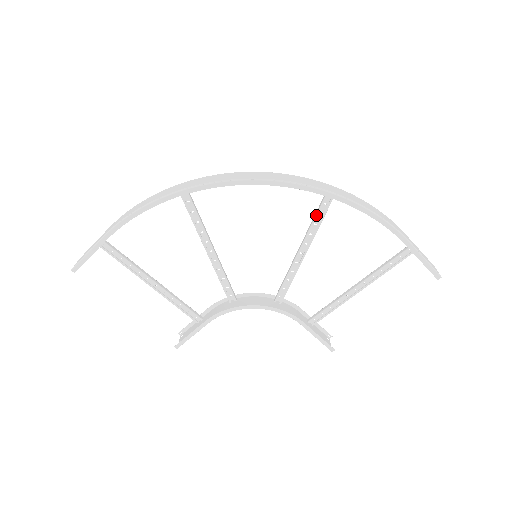
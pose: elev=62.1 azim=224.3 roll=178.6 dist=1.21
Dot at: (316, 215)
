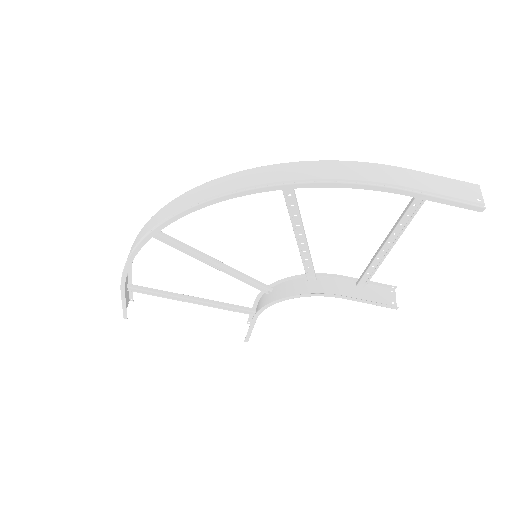
Dot at: (285, 200)
